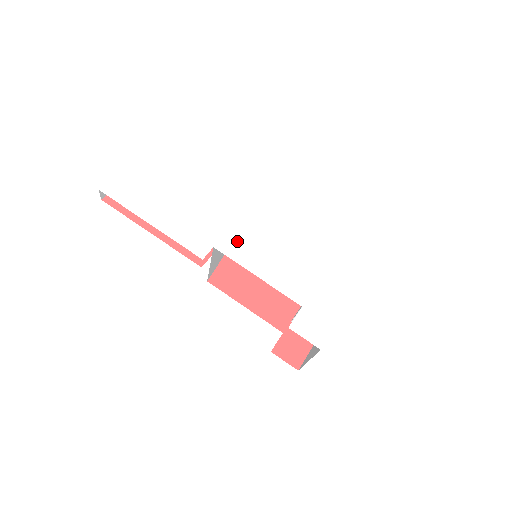
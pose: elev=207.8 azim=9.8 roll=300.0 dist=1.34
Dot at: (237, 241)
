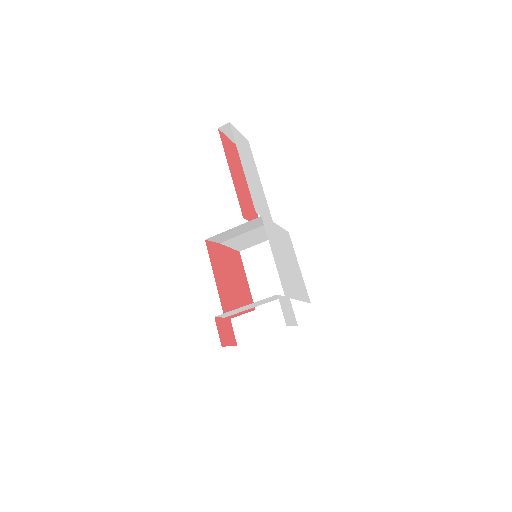
Dot at: (271, 230)
